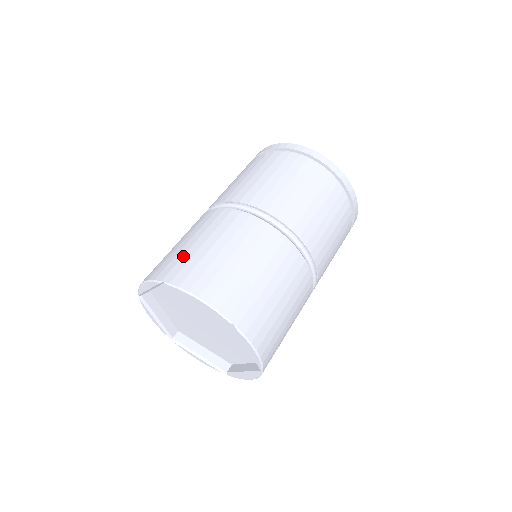
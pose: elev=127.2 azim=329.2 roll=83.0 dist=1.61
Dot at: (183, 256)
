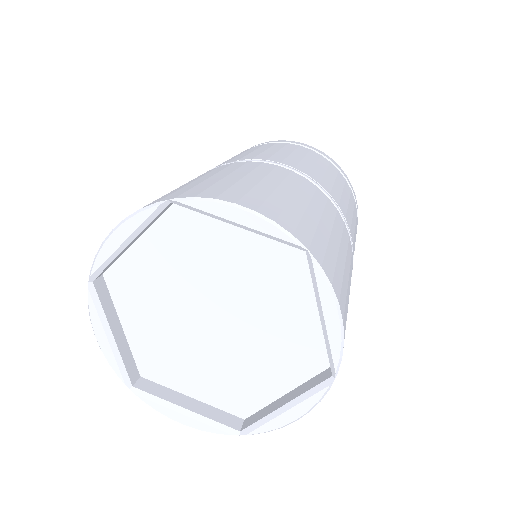
Dot at: occluded
